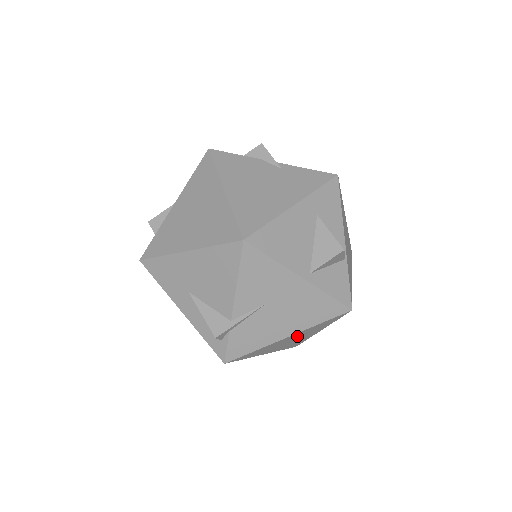
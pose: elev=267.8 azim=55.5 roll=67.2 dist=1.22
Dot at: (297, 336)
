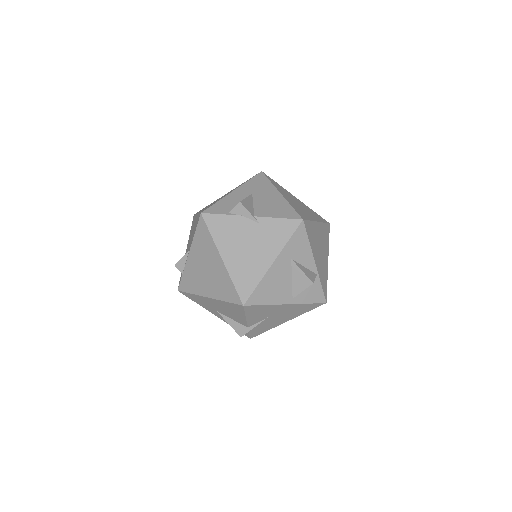
Dot at: occluded
